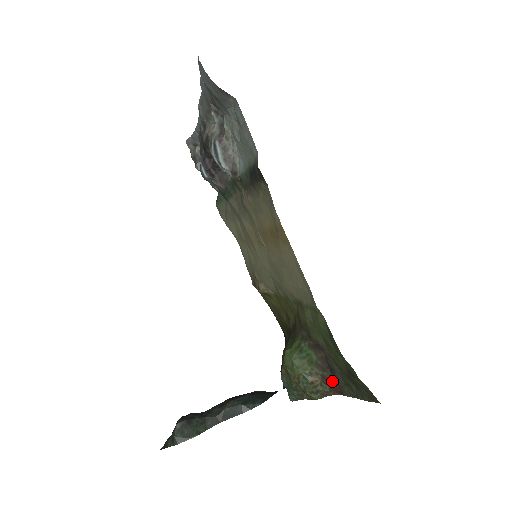
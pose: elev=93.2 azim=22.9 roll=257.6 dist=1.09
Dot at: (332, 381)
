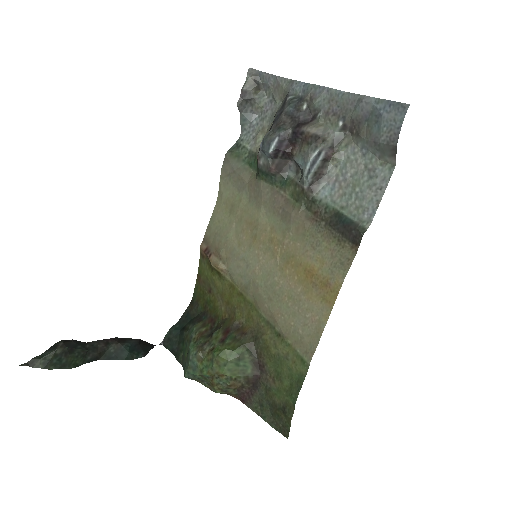
Dot at: (246, 392)
